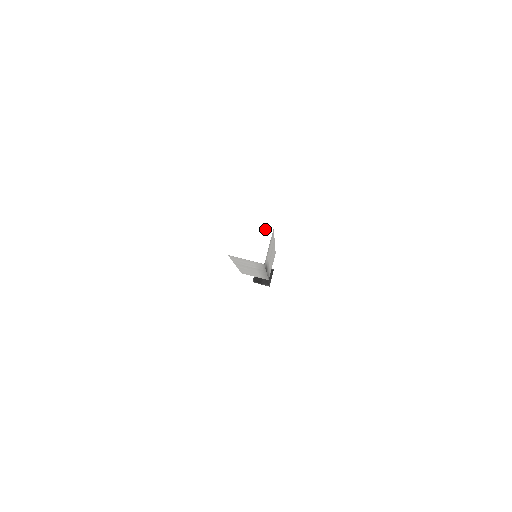
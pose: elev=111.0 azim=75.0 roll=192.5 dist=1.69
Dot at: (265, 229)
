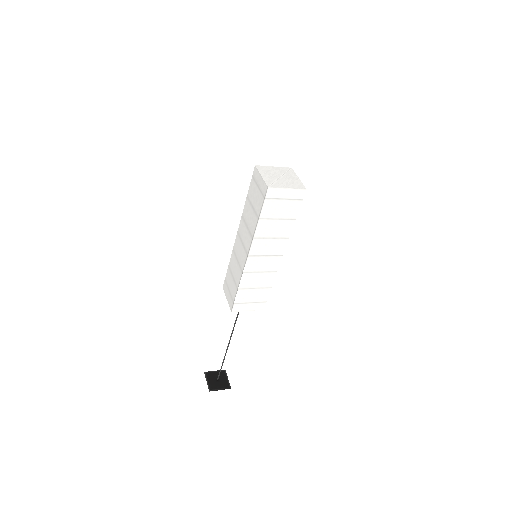
Dot at: (300, 184)
